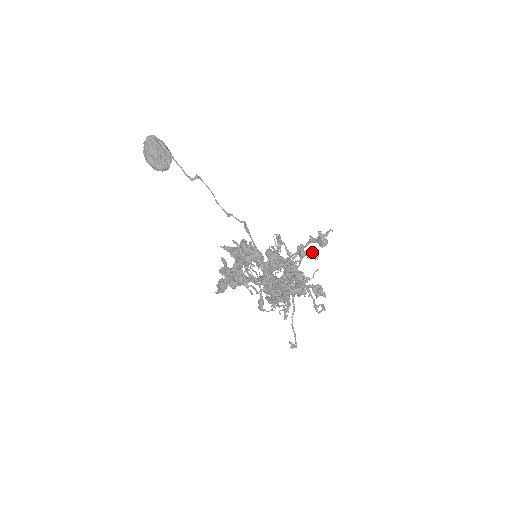
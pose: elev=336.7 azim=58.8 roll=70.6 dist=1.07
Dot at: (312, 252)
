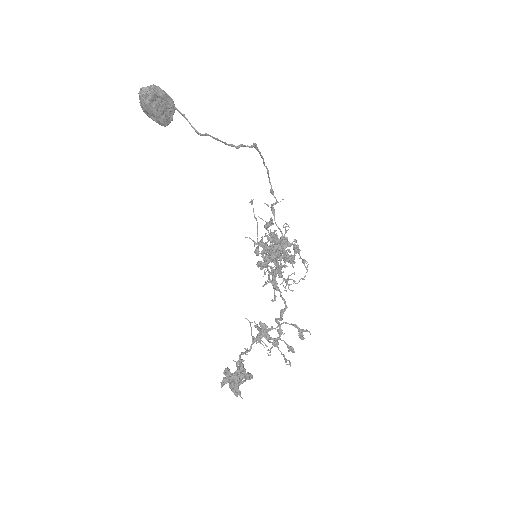
Dot at: occluded
